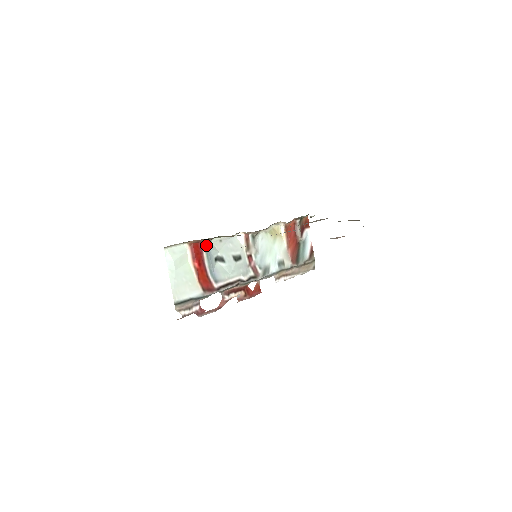
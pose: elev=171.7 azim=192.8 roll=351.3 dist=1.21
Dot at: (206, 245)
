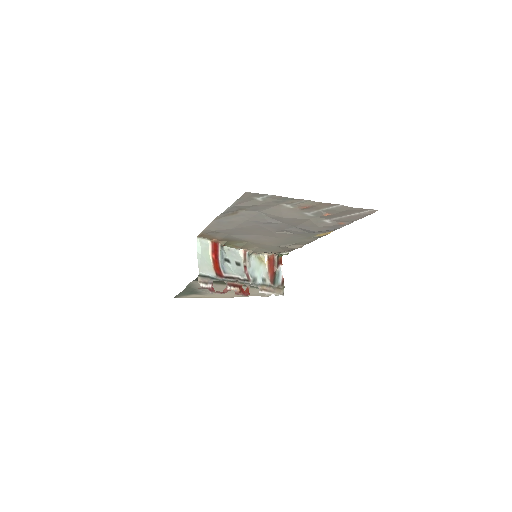
Dot at: (221, 247)
